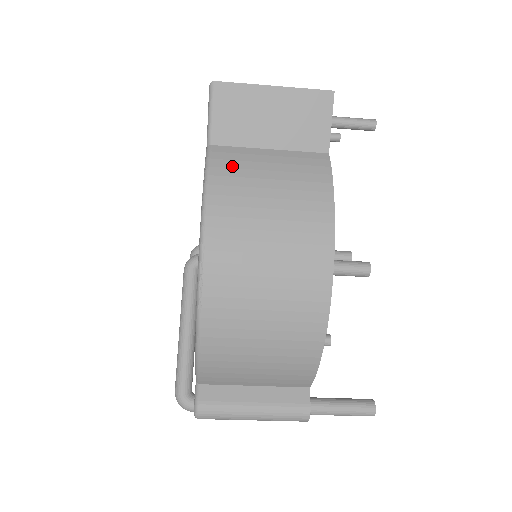
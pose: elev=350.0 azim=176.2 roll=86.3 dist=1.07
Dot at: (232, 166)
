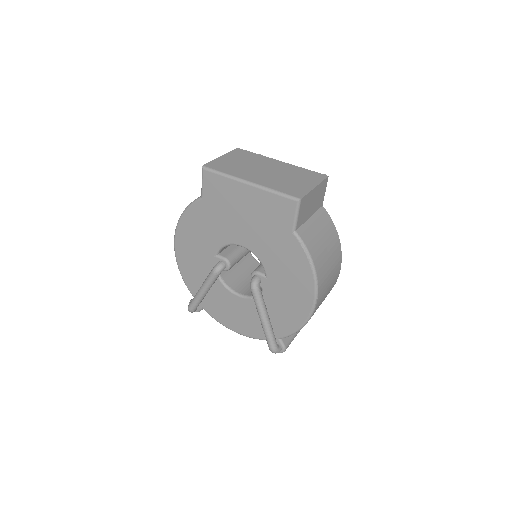
Dot at: (311, 239)
